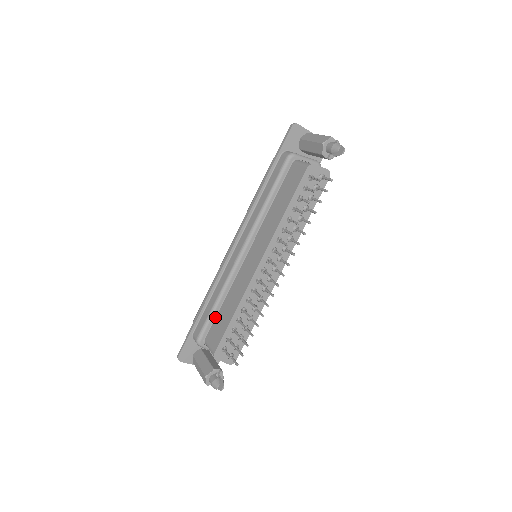
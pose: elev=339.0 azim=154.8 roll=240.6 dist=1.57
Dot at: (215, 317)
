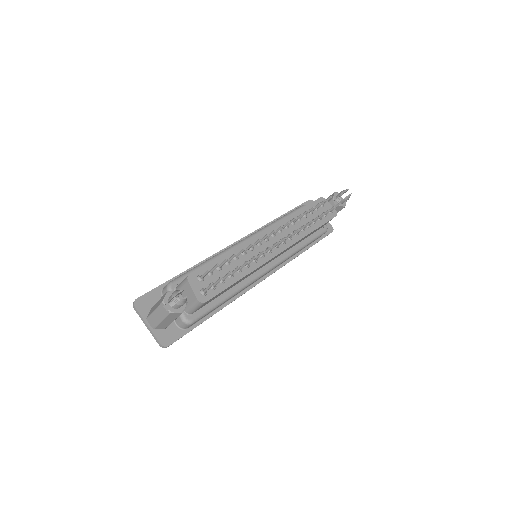
Dot at: occluded
